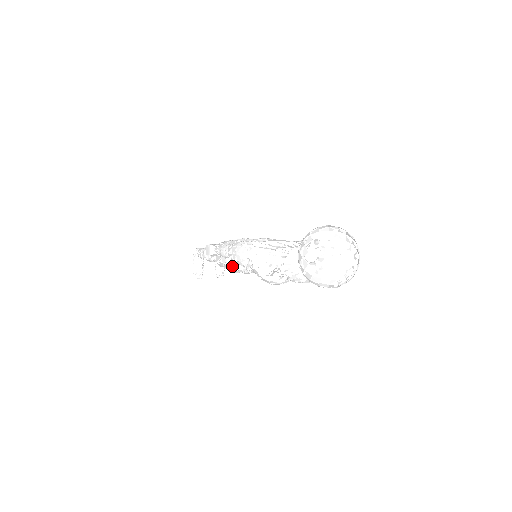
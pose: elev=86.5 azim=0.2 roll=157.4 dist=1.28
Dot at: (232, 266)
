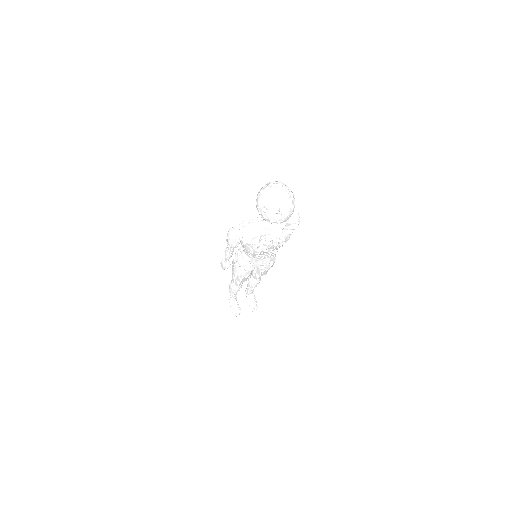
Dot at: (241, 267)
